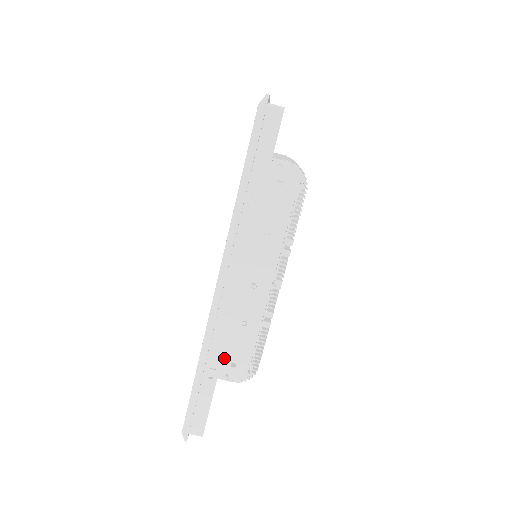
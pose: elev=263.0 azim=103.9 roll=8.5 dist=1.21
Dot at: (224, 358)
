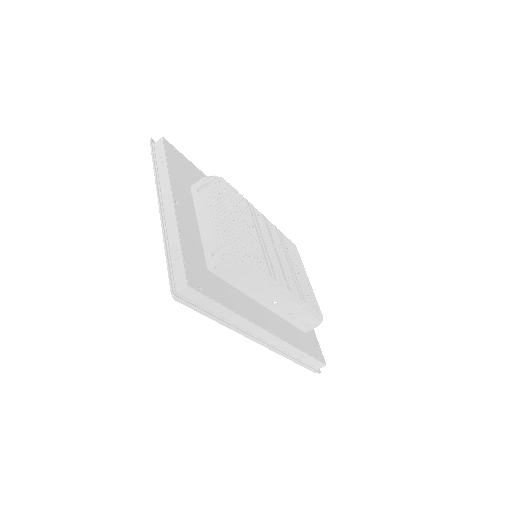
Dot at: (299, 327)
